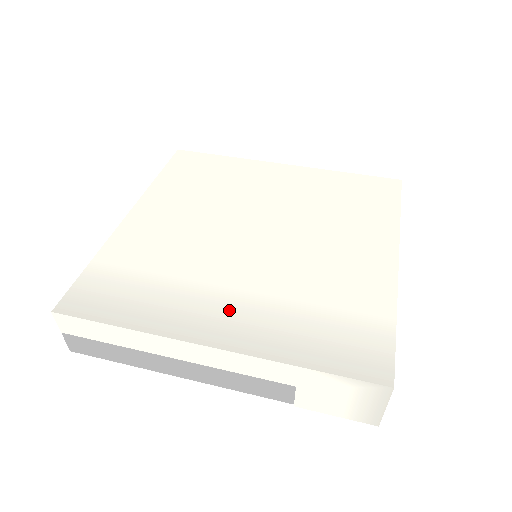
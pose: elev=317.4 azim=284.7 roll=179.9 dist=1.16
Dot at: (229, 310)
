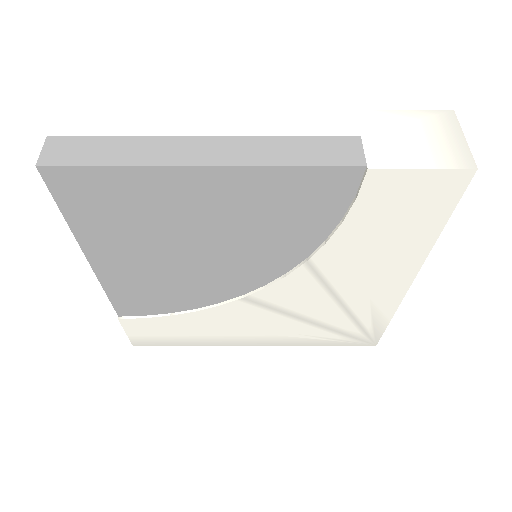
Dot at: occluded
